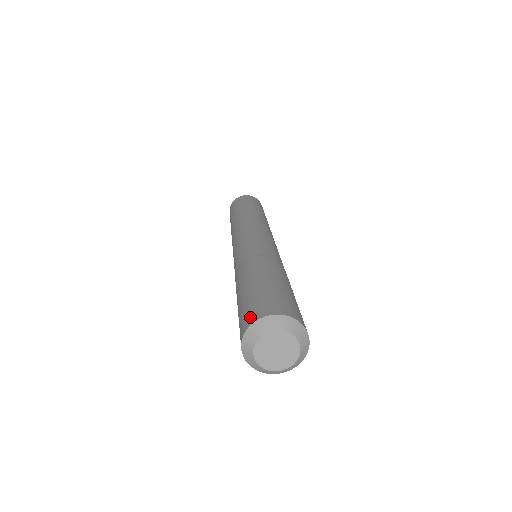
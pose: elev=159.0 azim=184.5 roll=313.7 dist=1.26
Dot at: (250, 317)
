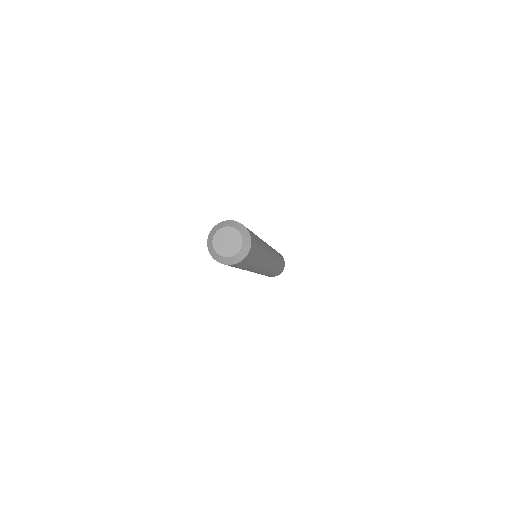
Dot at: occluded
